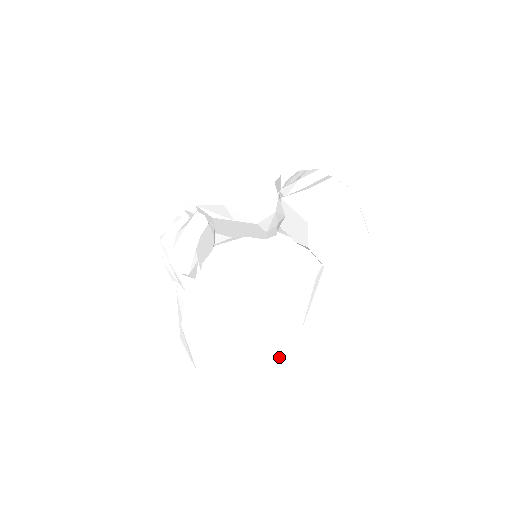
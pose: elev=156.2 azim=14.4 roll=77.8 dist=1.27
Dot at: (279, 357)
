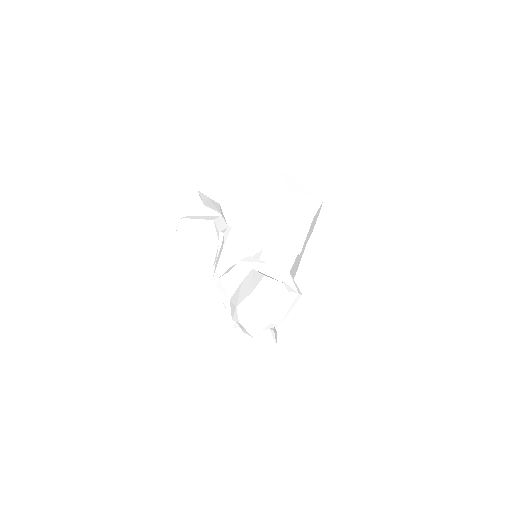
Dot at: occluded
